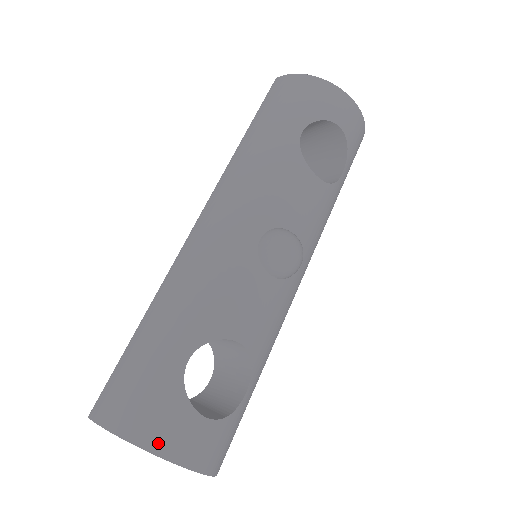
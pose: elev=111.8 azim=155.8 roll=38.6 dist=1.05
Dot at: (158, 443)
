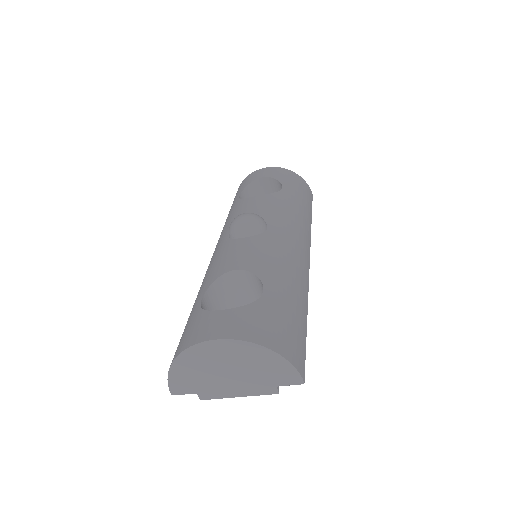
Dot at: (191, 341)
